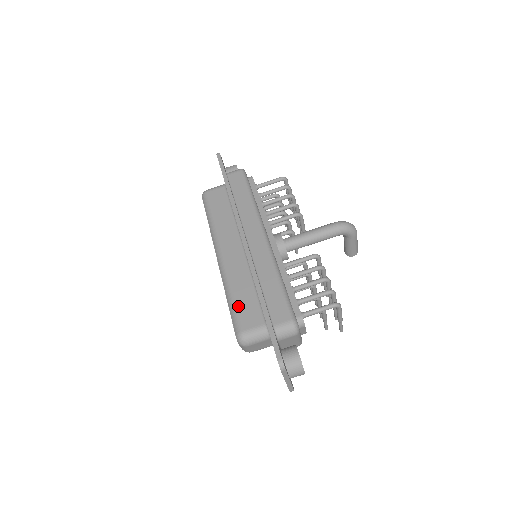
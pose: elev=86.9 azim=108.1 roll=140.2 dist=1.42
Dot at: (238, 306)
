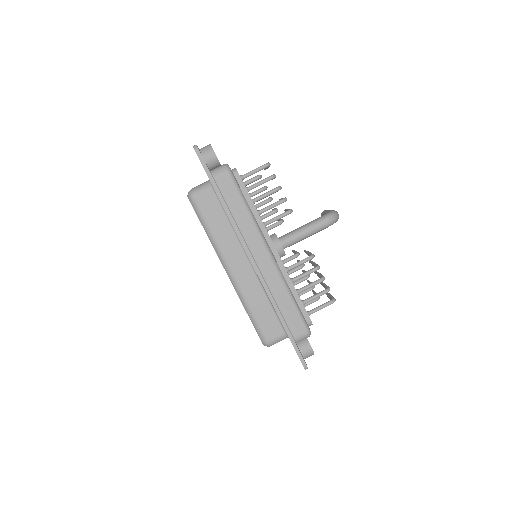
Dot at: (260, 321)
